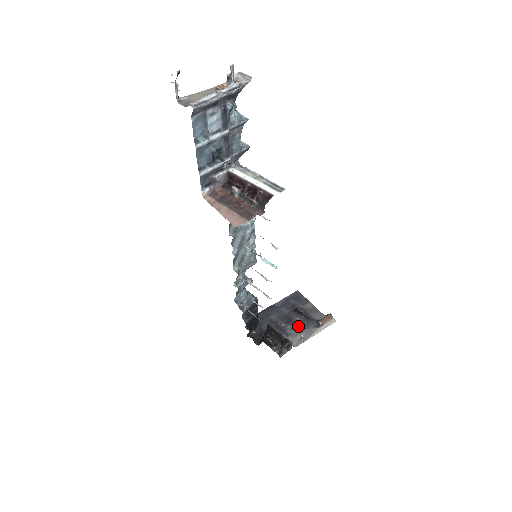
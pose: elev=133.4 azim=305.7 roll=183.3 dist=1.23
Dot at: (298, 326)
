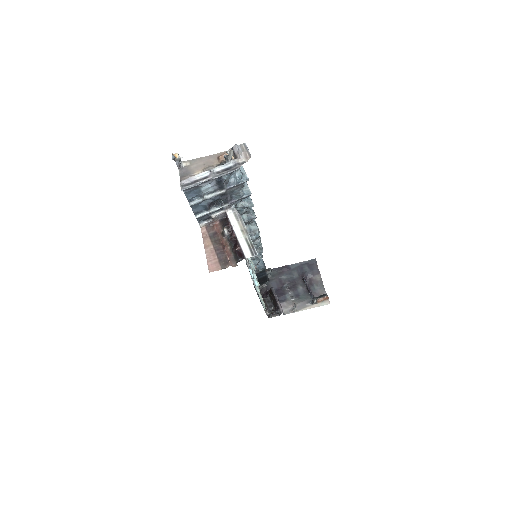
Dot at: (297, 295)
